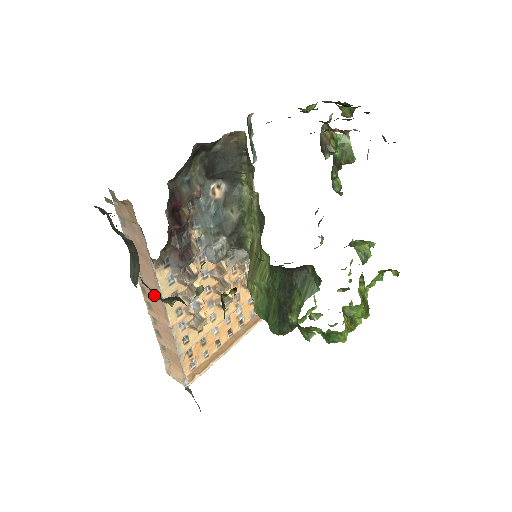
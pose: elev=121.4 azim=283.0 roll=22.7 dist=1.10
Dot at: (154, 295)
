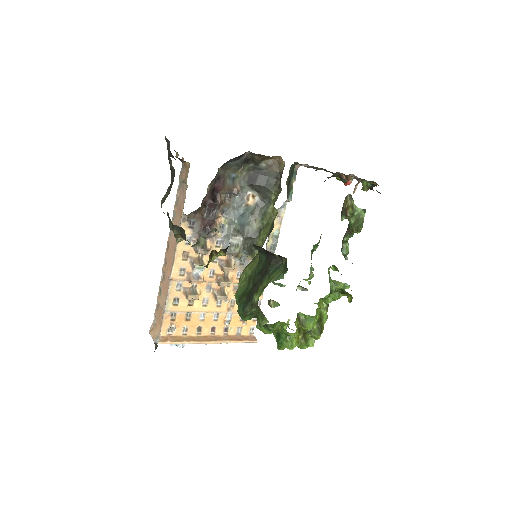
Dot at: (170, 224)
